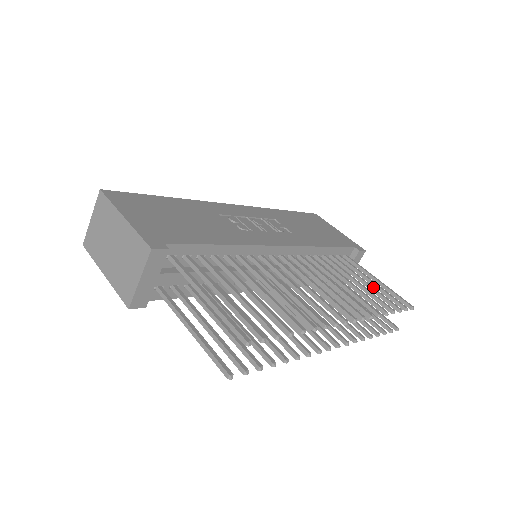
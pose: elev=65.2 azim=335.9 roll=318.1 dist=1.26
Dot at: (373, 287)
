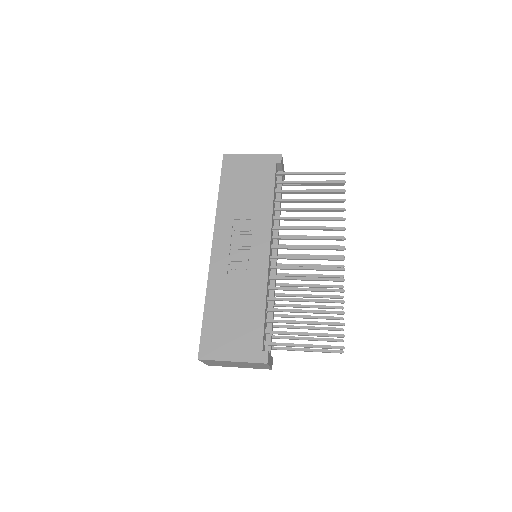
Dot at: (318, 190)
